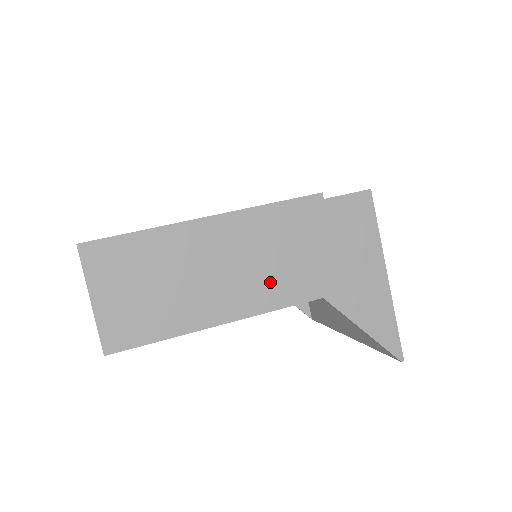
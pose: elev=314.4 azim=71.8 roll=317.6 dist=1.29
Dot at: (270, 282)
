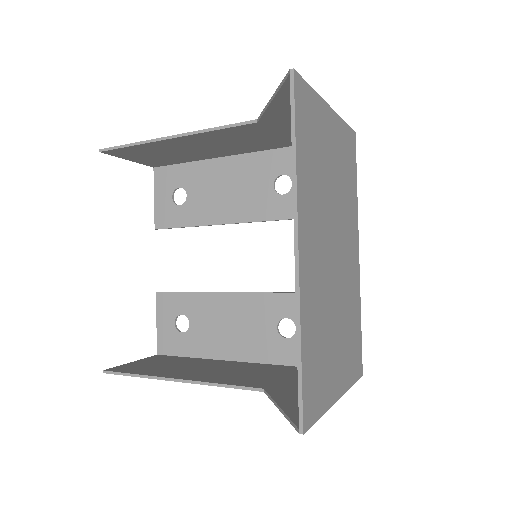
Dot at: occluded
